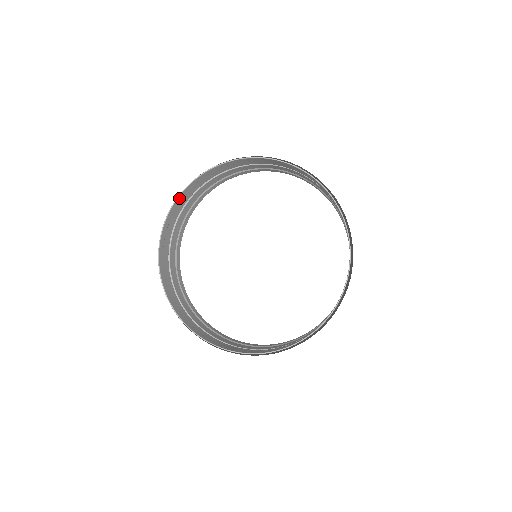
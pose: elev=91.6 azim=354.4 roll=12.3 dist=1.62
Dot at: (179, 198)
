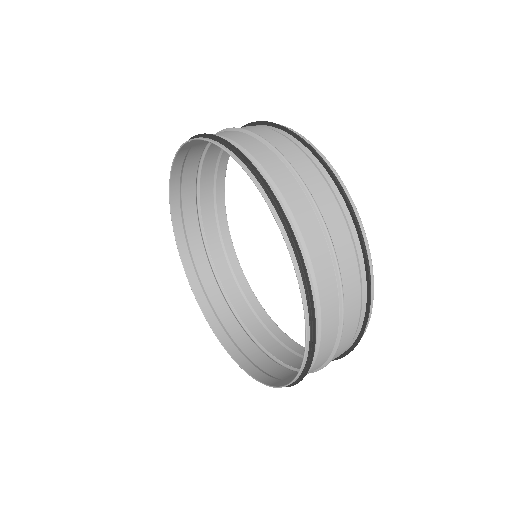
Dot at: (174, 176)
